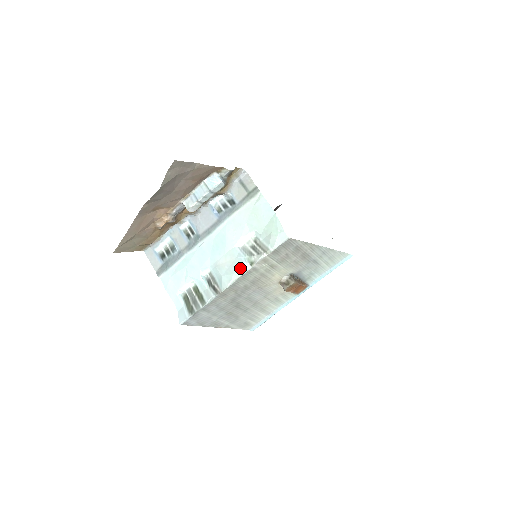
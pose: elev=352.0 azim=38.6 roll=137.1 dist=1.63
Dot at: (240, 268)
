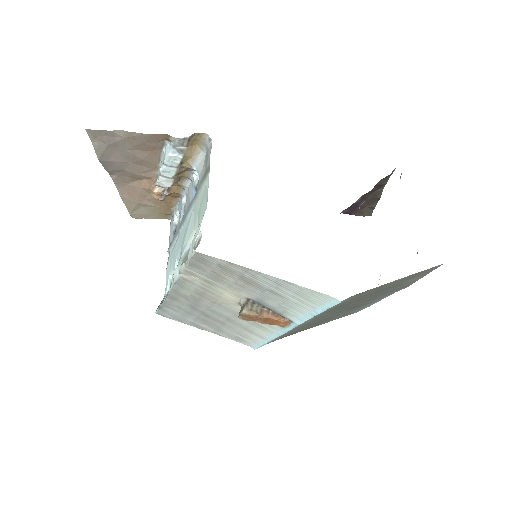
Dot at: (174, 273)
